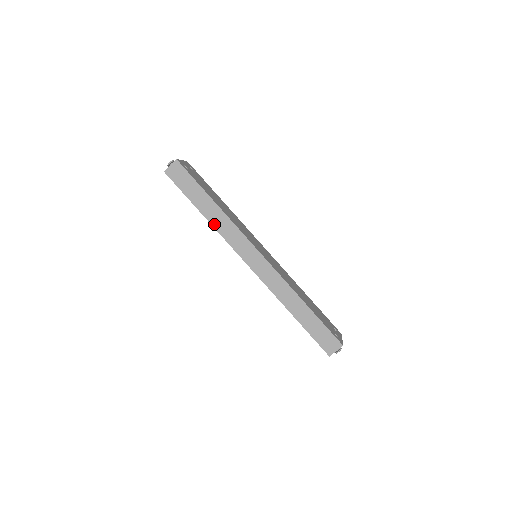
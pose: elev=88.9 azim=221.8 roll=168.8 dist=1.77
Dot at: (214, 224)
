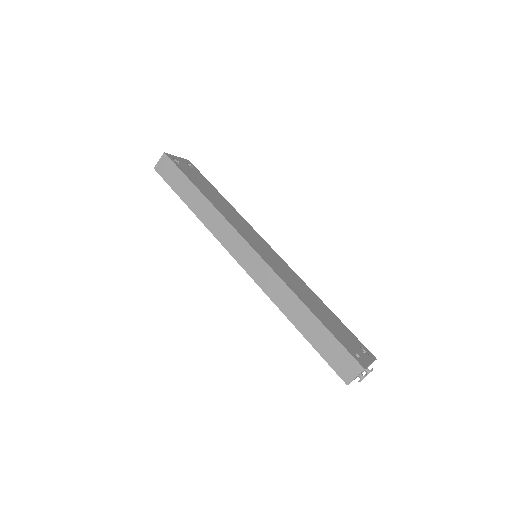
Dot at: (202, 219)
